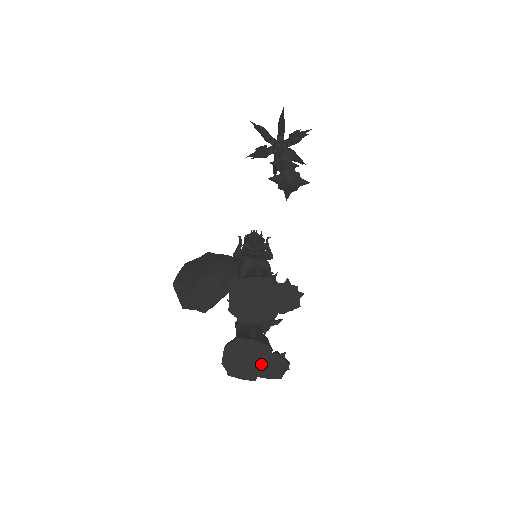
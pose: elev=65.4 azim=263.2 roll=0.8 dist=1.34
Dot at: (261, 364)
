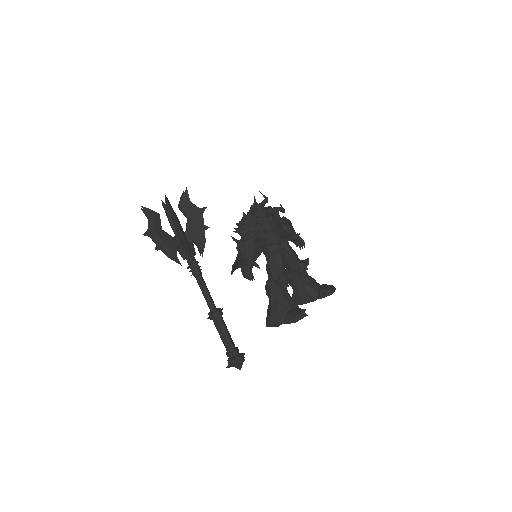
Dot at: occluded
